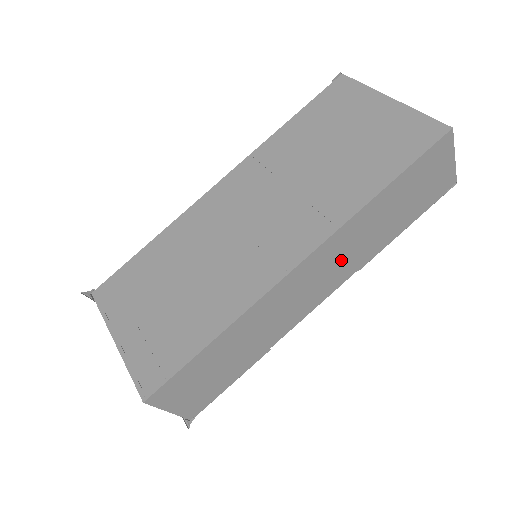
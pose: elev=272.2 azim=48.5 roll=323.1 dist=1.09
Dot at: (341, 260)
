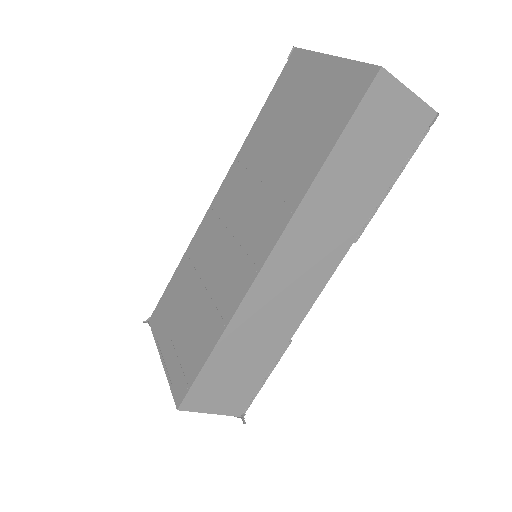
Dot at: (321, 241)
